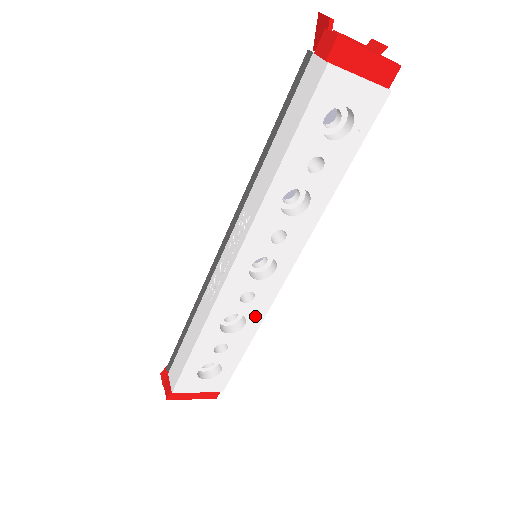
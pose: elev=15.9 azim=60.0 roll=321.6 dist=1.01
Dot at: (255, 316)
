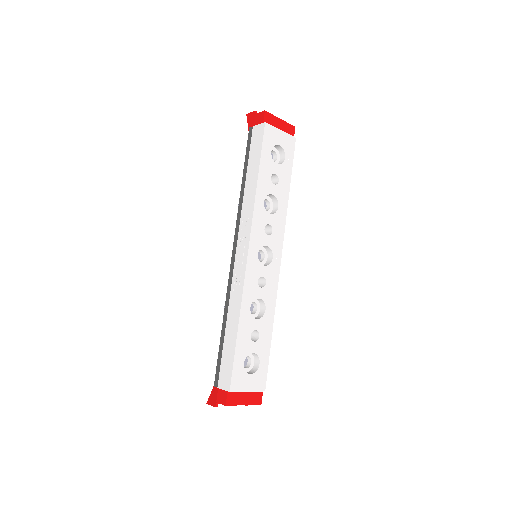
Dot at: (270, 301)
